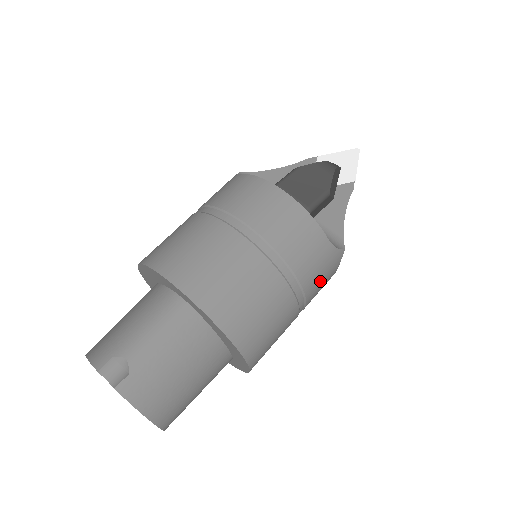
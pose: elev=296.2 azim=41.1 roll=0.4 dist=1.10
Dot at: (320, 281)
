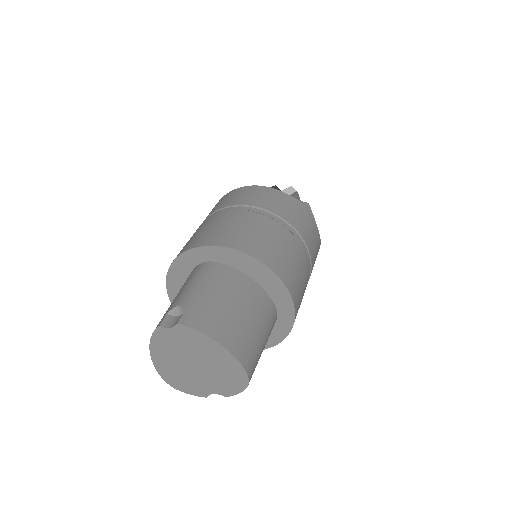
Dot at: (304, 224)
